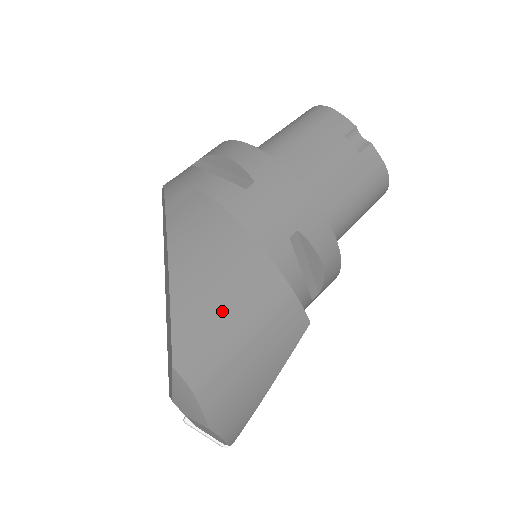
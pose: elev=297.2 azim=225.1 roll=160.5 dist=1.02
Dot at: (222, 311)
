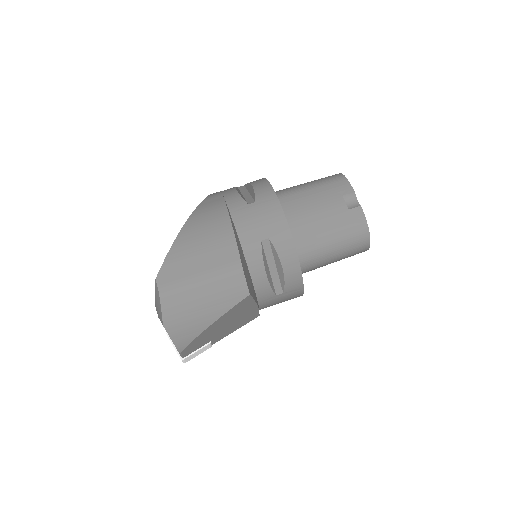
Dot at: (195, 262)
